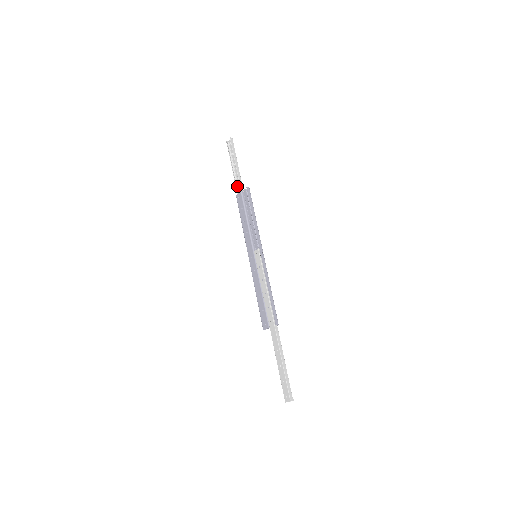
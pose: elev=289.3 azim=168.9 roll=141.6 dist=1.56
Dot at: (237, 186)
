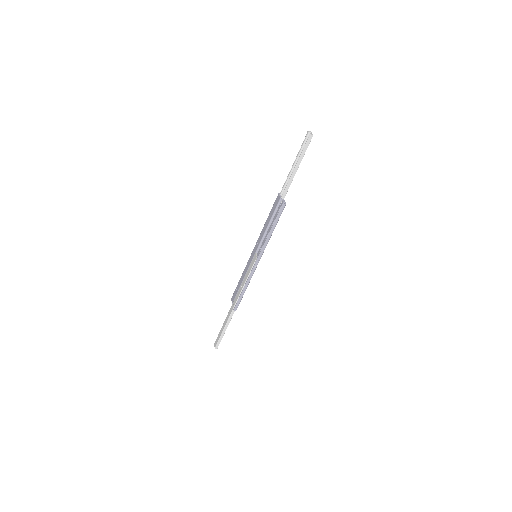
Dot at: (285, 186)
